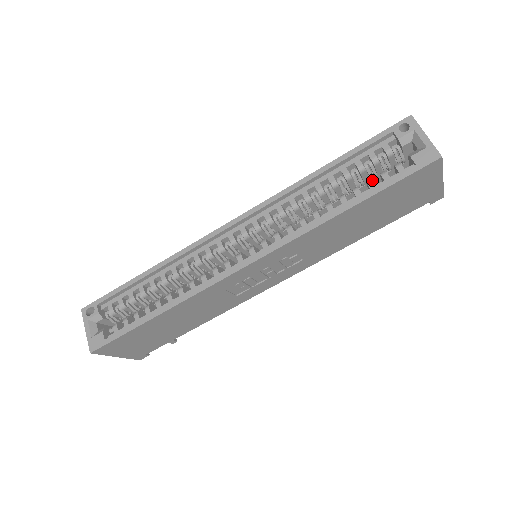
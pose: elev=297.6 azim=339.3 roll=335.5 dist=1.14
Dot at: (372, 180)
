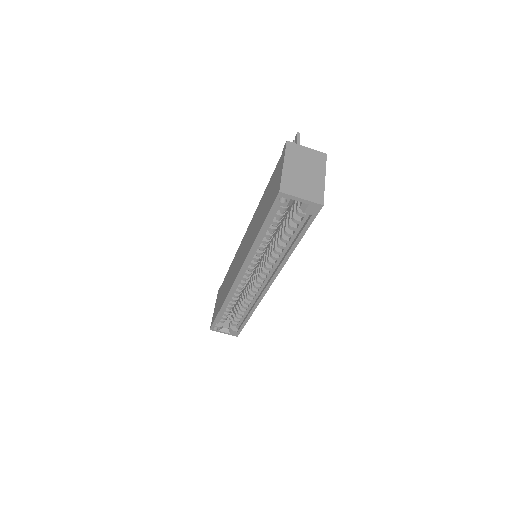
Dot at: (292, 227)
